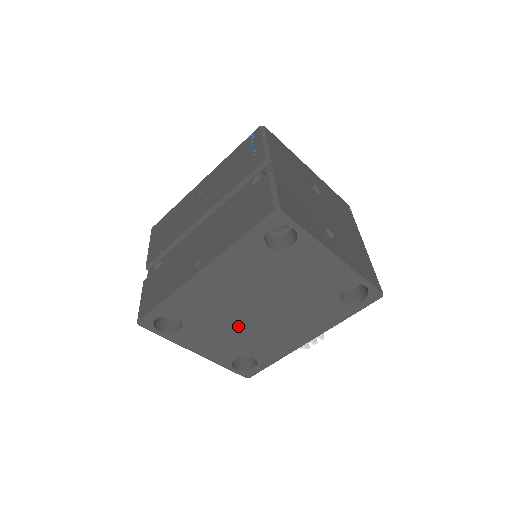
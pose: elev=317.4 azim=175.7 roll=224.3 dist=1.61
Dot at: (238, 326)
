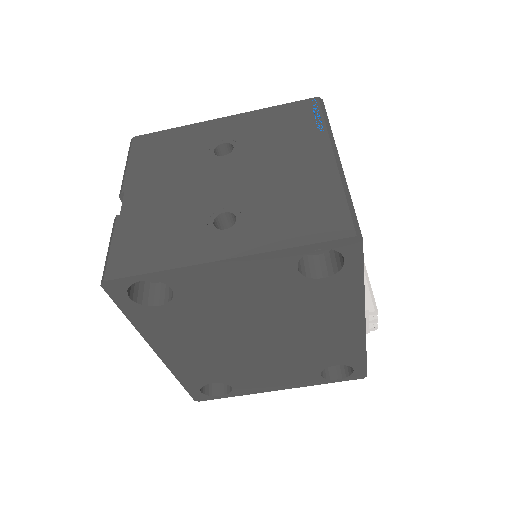
Dot at: (269, 358)
